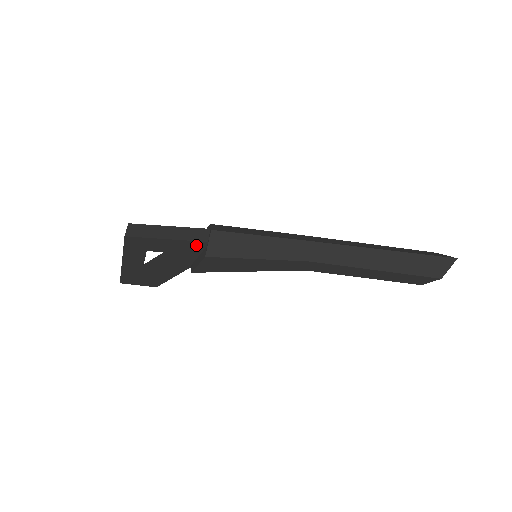
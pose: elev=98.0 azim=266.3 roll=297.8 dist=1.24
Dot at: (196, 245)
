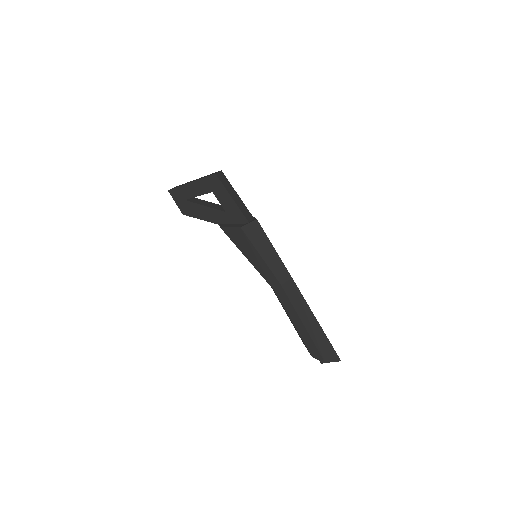
Dot at: (241, 217)
